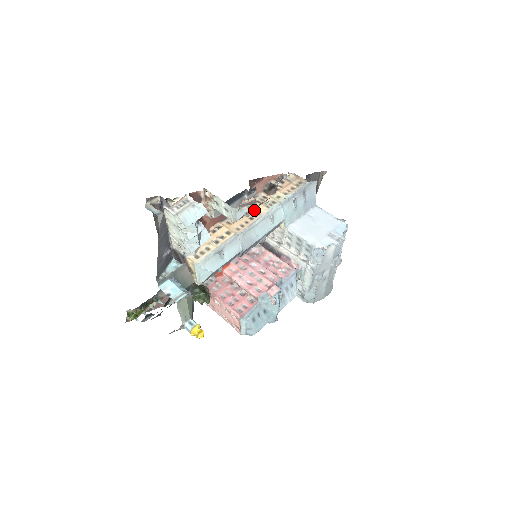
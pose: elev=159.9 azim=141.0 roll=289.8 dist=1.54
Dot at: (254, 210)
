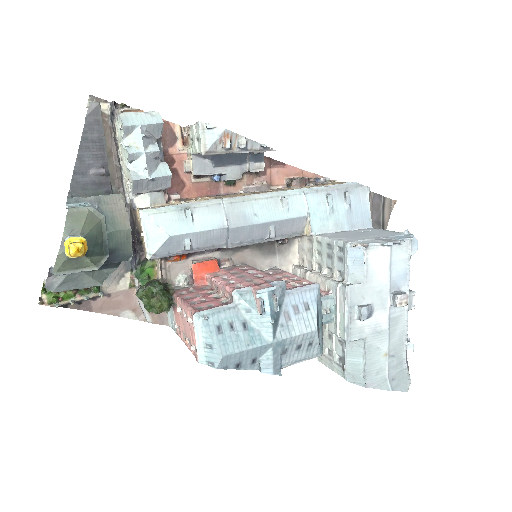
Dot at: (238, 146)
